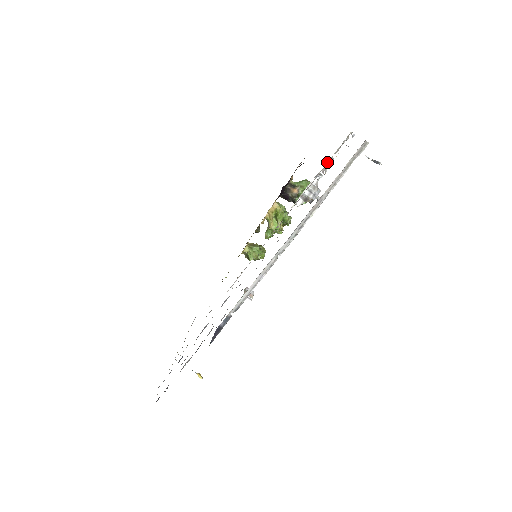
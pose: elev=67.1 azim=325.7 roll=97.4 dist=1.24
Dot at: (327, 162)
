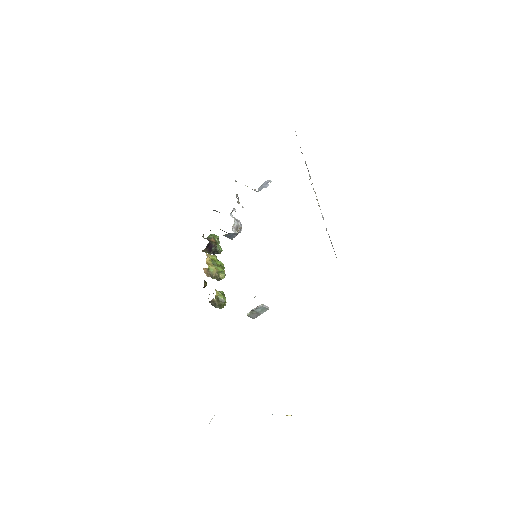
Dot at: (236, 197)
